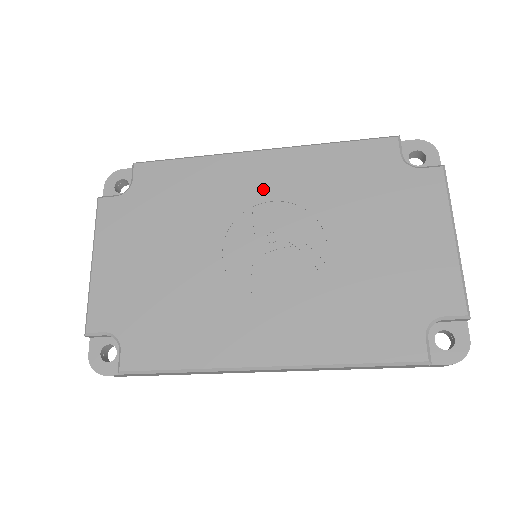
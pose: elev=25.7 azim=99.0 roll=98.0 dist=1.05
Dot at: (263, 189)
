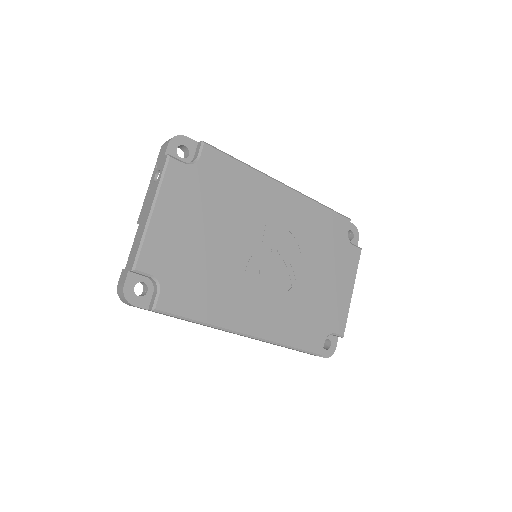
Dot at: (280, 215)
